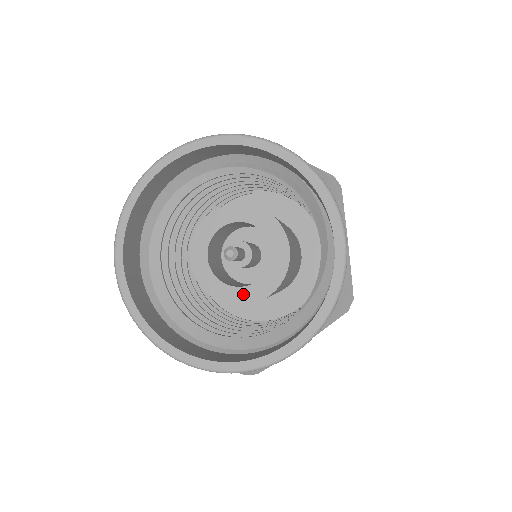
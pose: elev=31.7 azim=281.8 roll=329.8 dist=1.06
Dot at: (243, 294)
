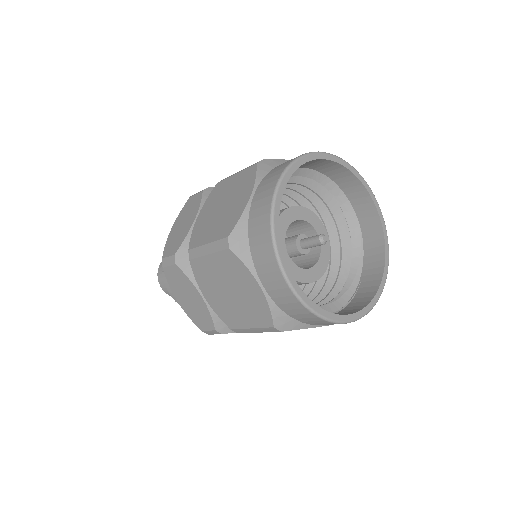
Dot at: (296, 271)
